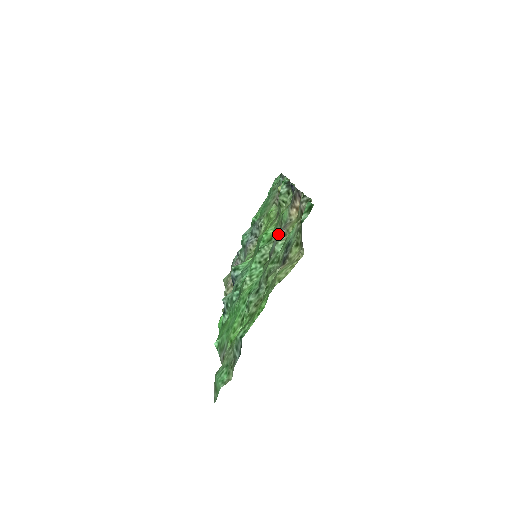
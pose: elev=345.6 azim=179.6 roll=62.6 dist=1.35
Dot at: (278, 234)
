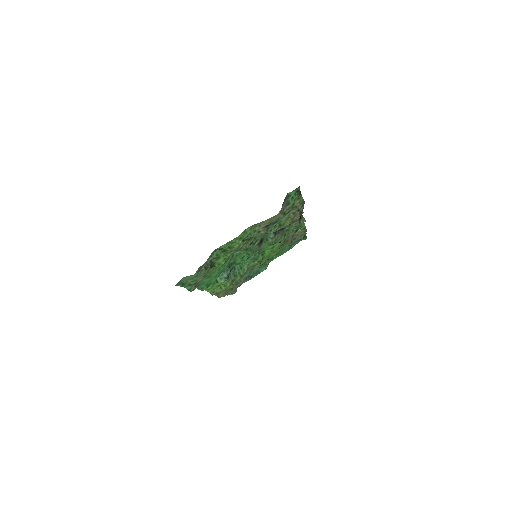
Dot at: occluded
